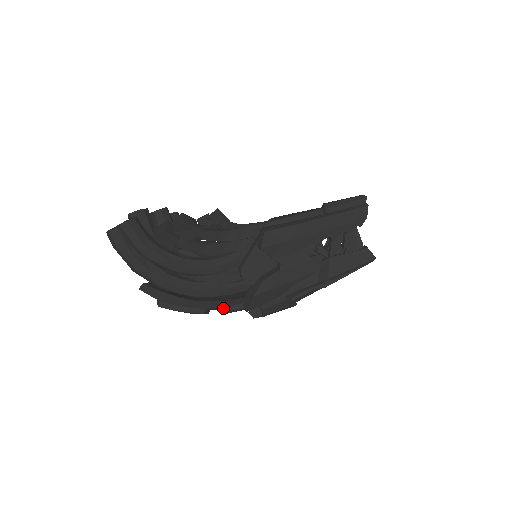
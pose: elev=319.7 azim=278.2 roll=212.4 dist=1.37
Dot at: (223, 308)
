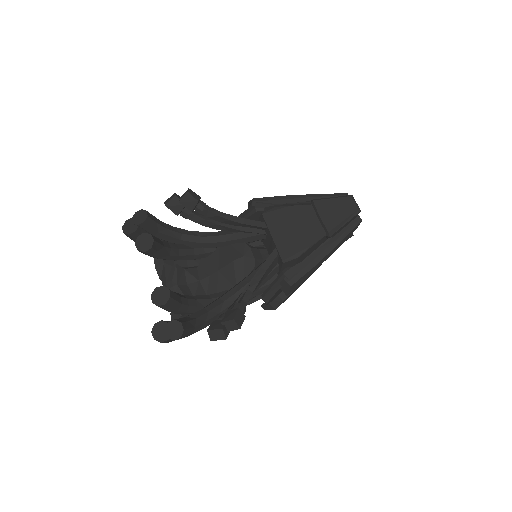
Dot at: occluded
